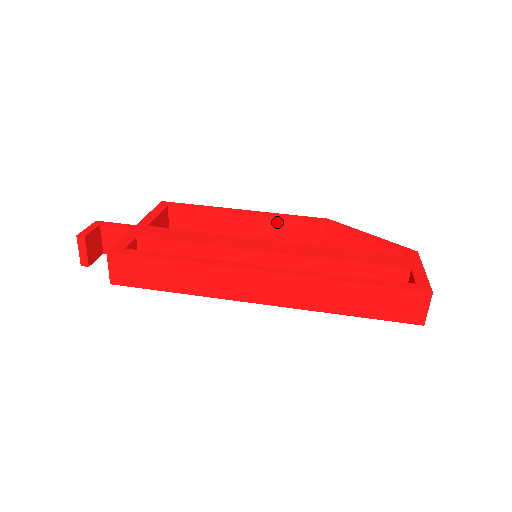
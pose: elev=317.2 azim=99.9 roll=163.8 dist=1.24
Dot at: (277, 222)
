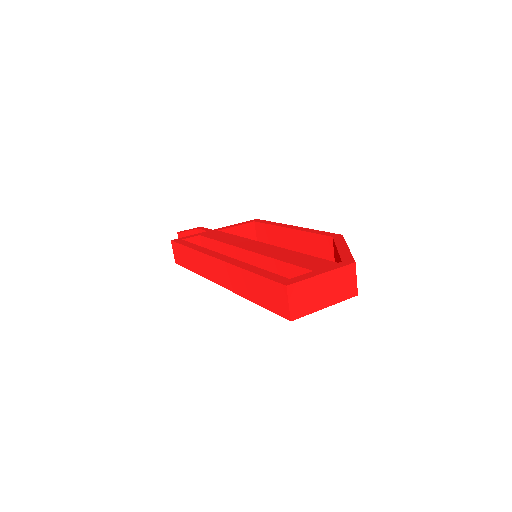
Dot at: (306, 236)
